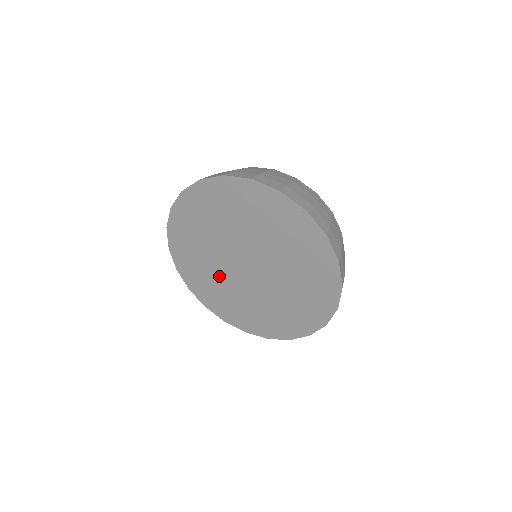
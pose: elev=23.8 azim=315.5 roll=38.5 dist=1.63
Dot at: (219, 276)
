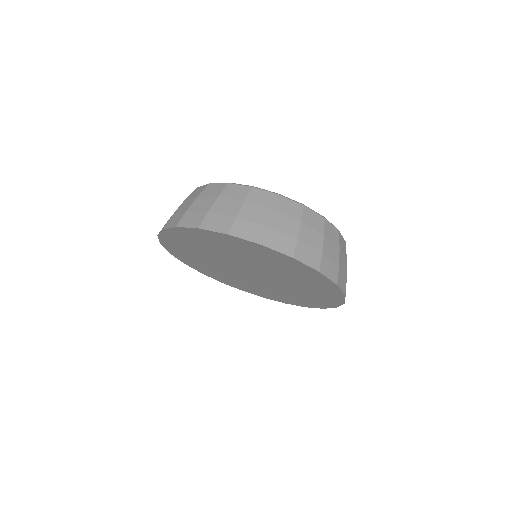
Dot at: (235, 277)
